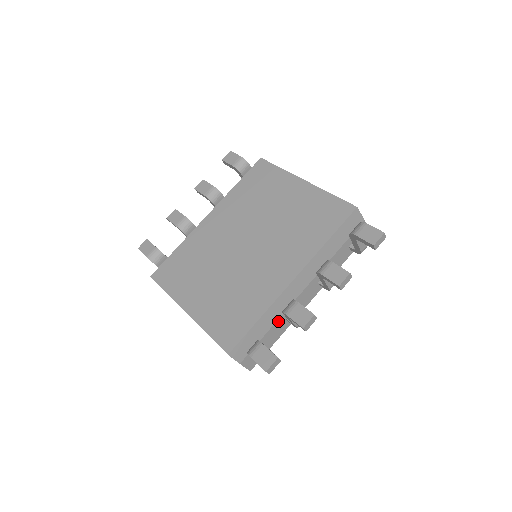
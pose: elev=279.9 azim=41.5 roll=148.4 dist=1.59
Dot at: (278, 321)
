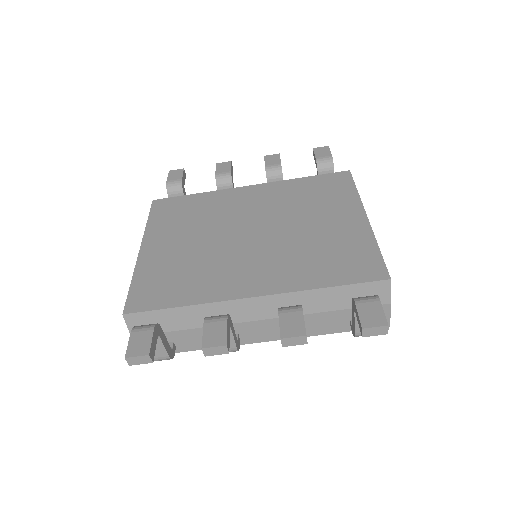
Dot at: occluded
